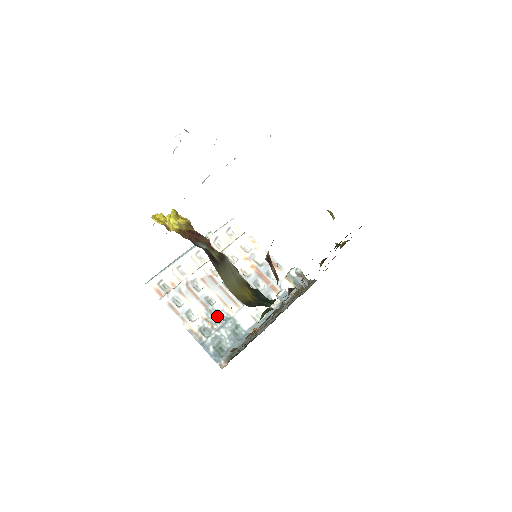
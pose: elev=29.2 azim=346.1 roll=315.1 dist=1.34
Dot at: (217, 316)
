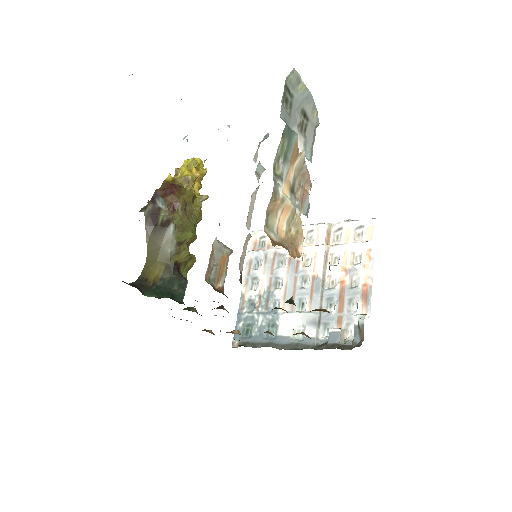
Dot at: (270, 301)
